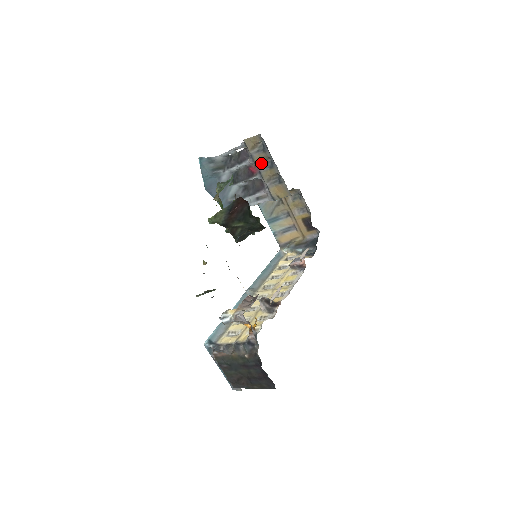
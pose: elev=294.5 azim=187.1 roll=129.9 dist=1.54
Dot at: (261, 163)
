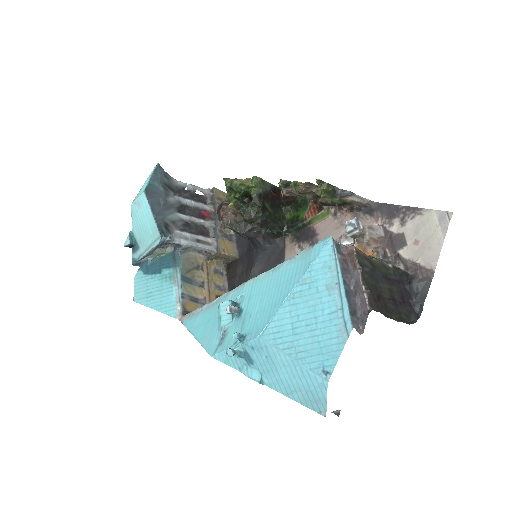
Dot at: occluded
